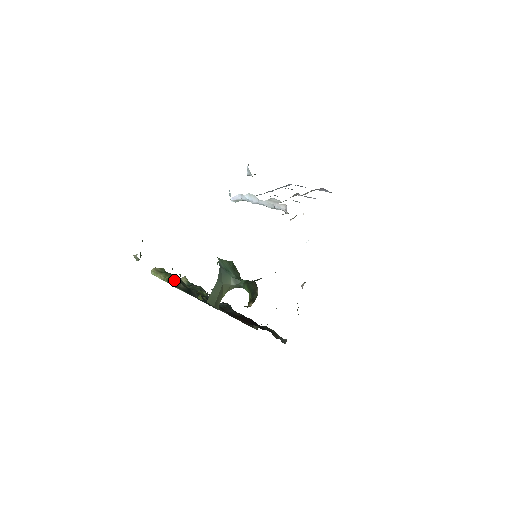
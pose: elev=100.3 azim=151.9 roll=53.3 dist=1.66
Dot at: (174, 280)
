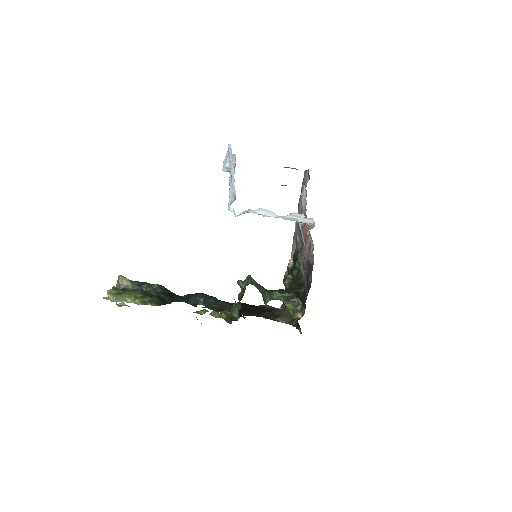
Dot at: (145, 298)
